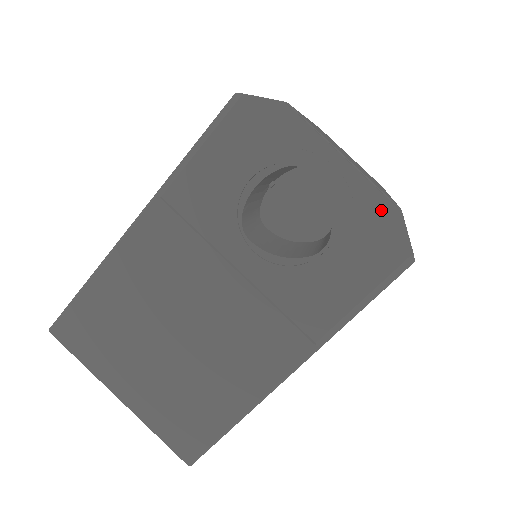
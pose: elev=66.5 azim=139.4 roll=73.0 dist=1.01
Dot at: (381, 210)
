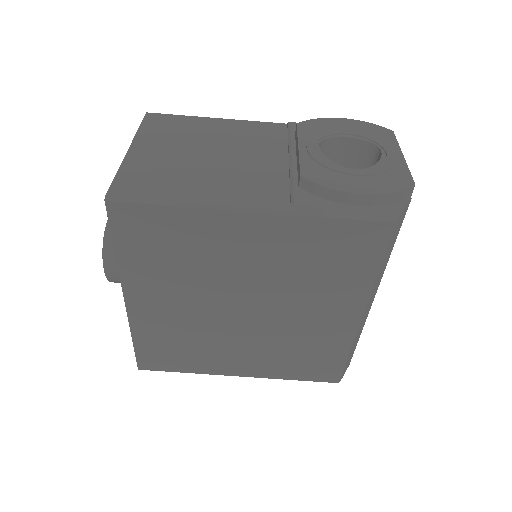
Dot at: (404, 178)
